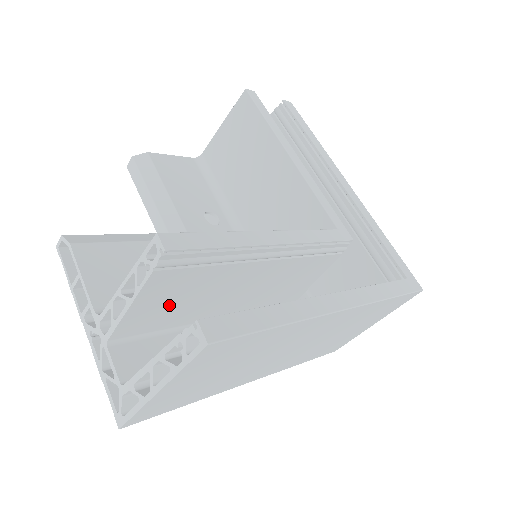
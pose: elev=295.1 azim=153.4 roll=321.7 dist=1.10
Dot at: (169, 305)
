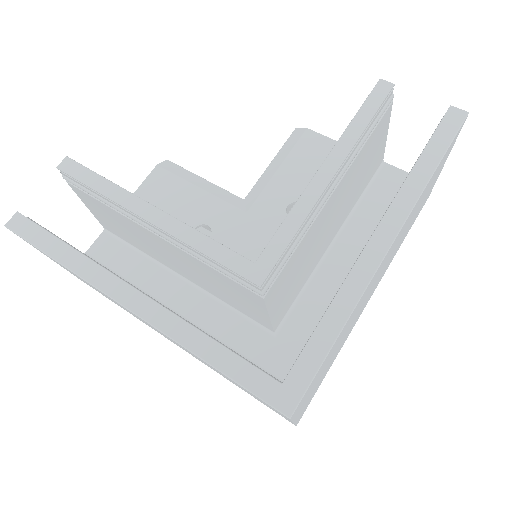
Dot at: (115, 224)
